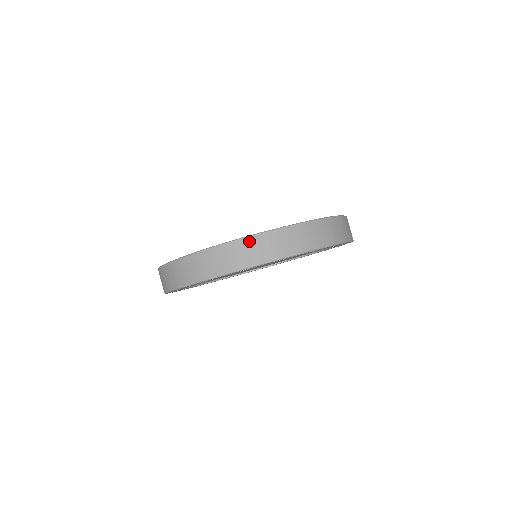
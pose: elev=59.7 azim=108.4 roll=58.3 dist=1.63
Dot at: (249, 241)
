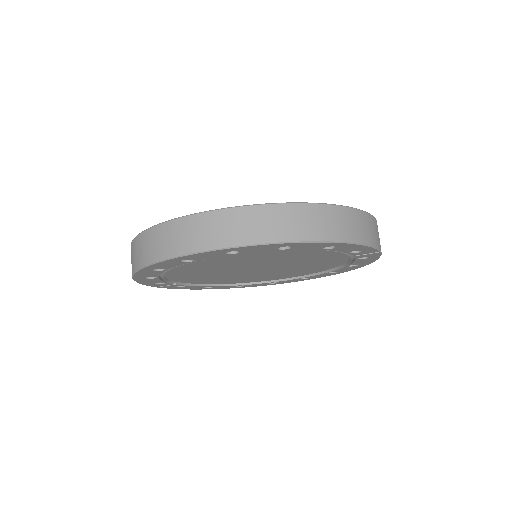
Dot at: (187, 221)
